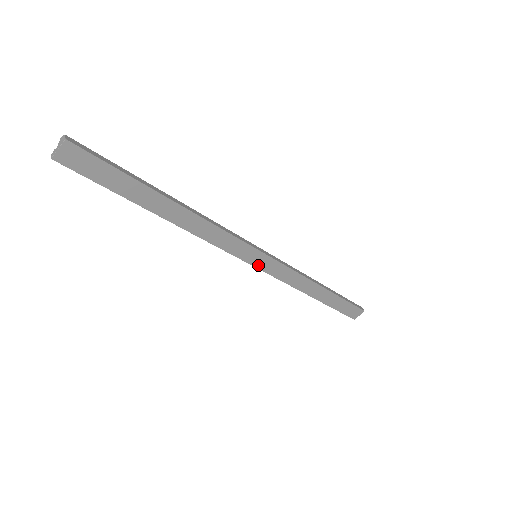
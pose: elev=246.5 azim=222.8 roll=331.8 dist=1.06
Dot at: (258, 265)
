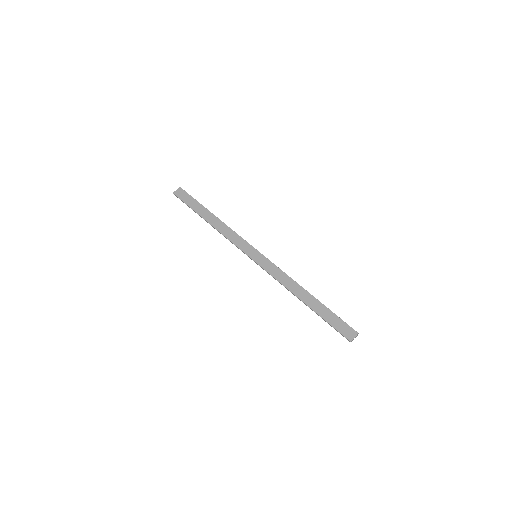
Dot at: (257, 261)
